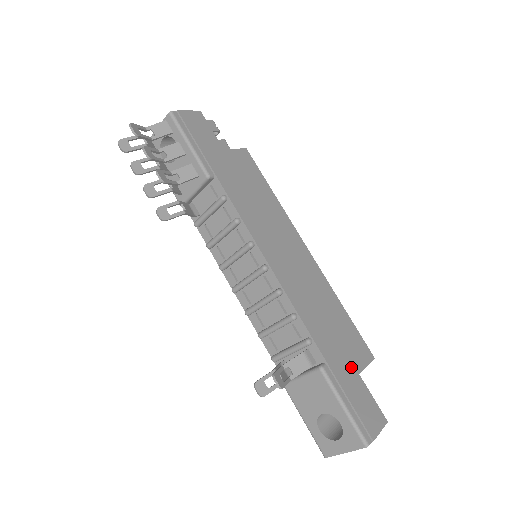
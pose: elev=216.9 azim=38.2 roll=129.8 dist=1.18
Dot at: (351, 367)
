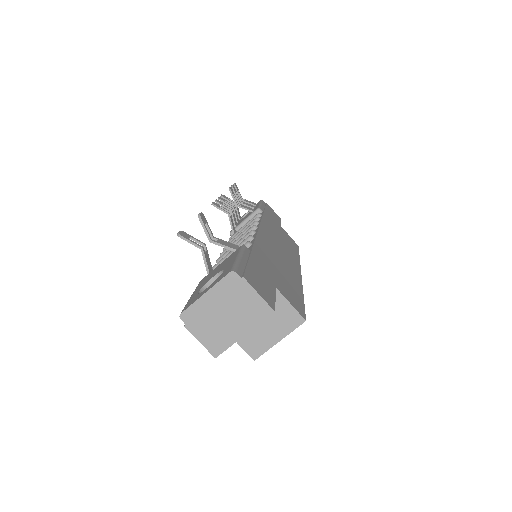
Dot at: (272, 279)
